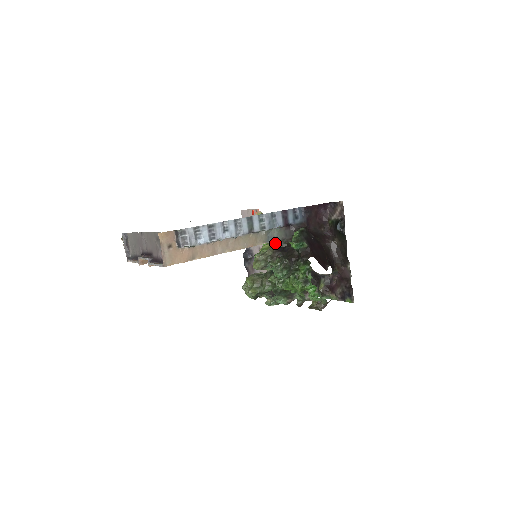
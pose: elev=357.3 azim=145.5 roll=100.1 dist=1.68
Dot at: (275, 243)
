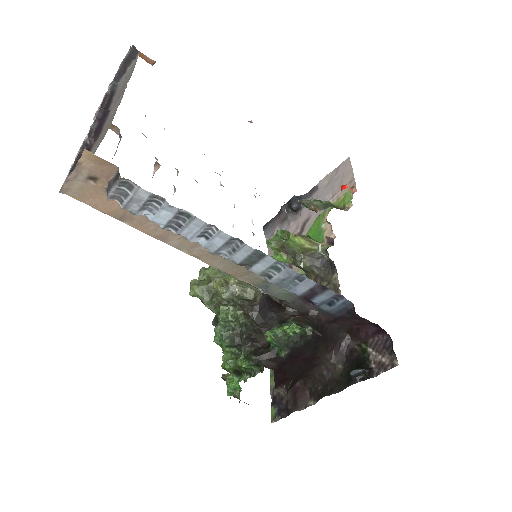
Dot at: (312, 251)
